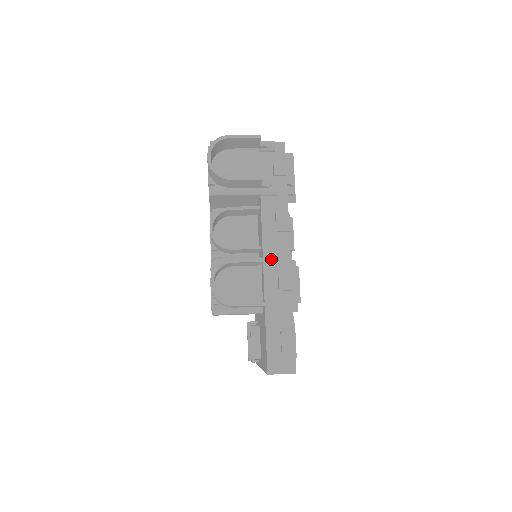
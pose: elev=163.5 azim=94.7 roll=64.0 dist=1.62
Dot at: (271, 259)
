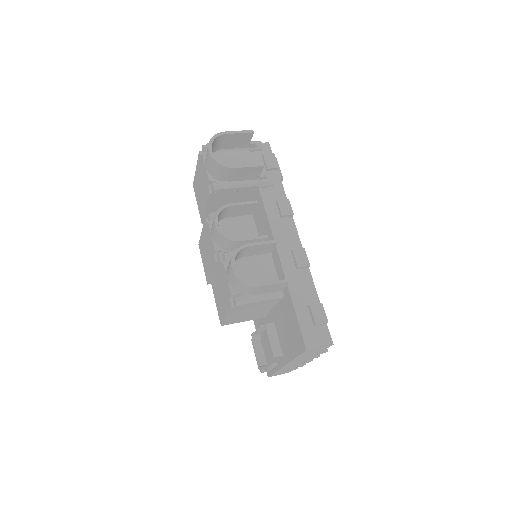
Dot at: (282, 242)
